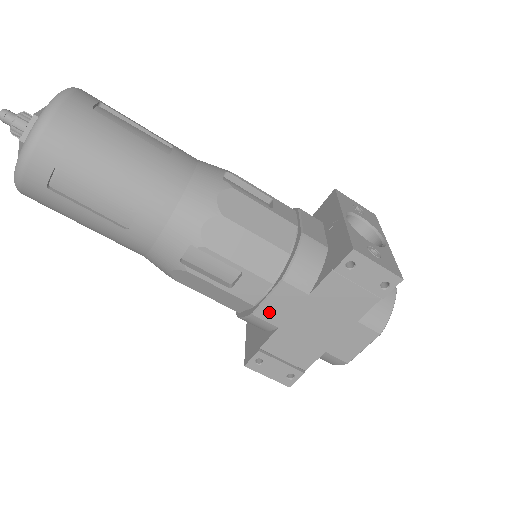
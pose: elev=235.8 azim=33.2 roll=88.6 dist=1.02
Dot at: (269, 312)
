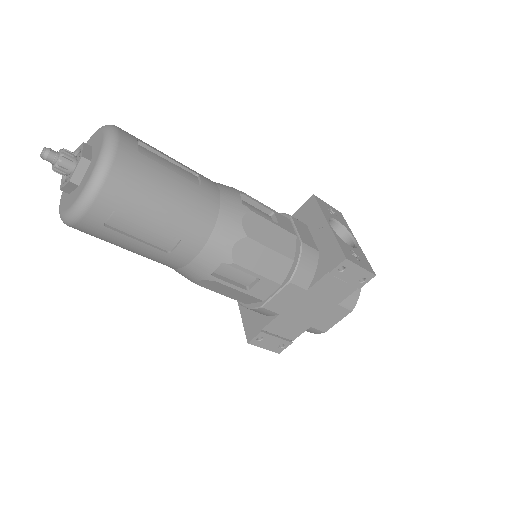
Dot at: (275, 304)
